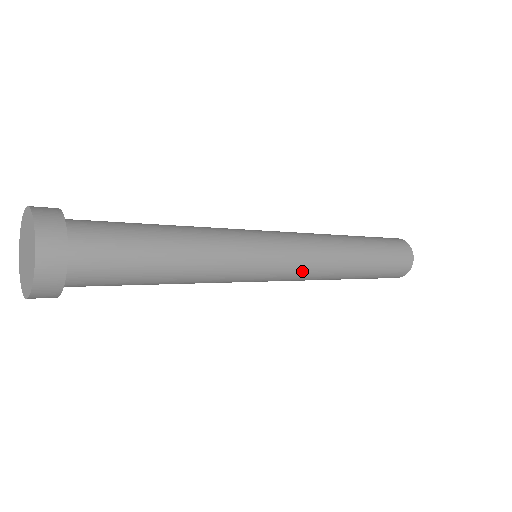
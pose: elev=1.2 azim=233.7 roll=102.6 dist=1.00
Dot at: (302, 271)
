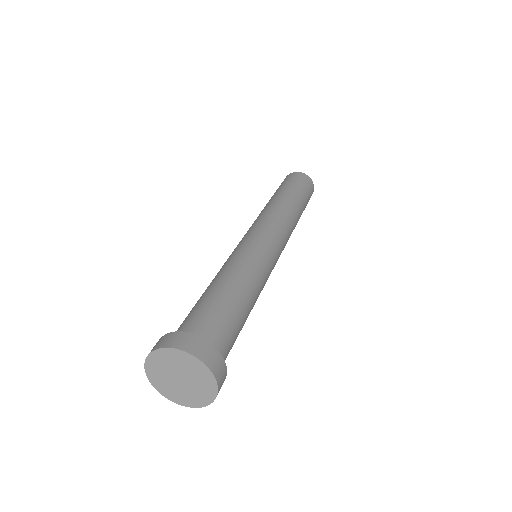
Dot at: occluded
